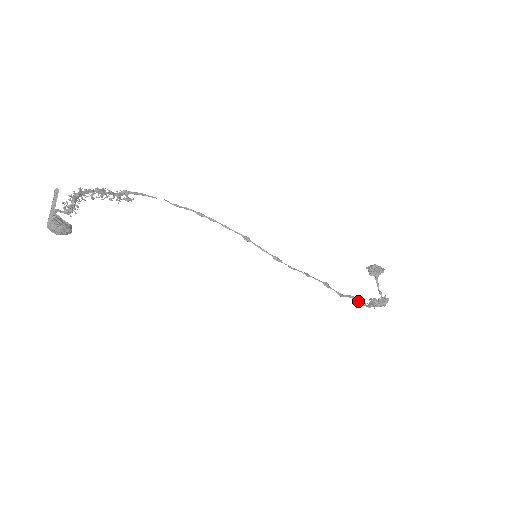
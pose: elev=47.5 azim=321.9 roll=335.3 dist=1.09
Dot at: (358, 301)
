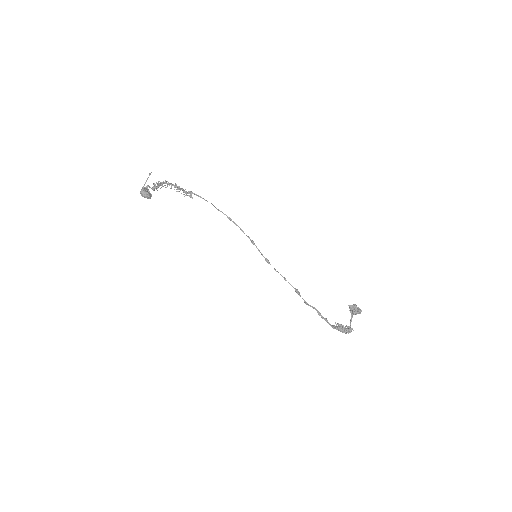
Dot at: (320, 315)
